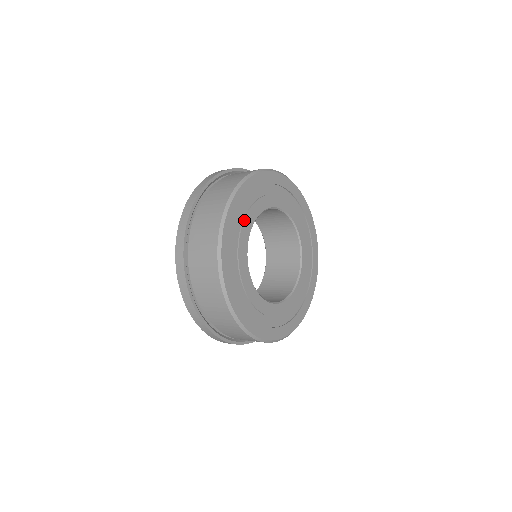
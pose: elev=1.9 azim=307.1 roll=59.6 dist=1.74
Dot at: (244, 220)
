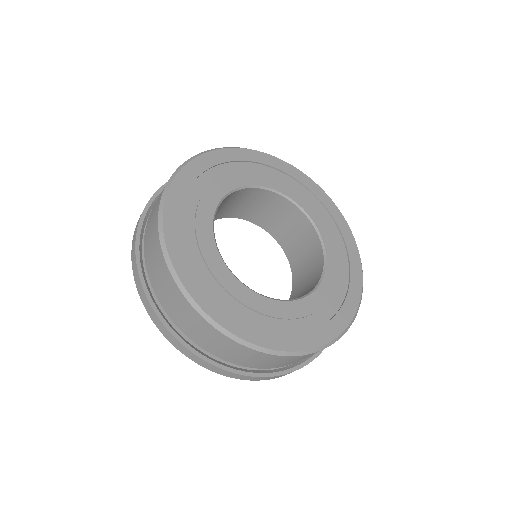
Dot at: (202, 196)
